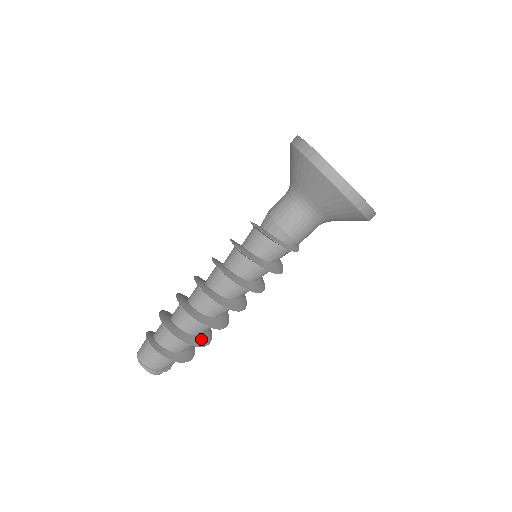
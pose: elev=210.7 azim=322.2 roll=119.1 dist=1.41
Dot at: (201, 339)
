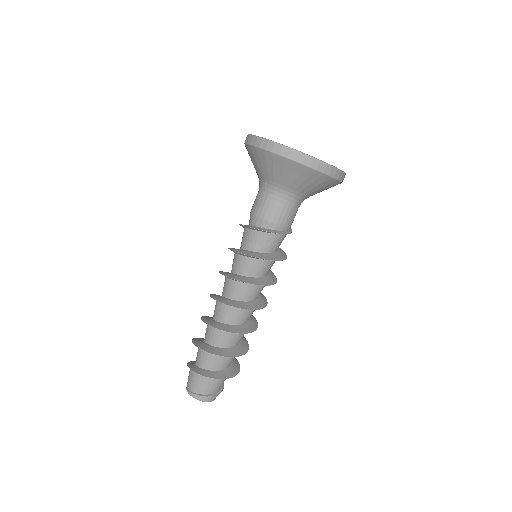
Dot at: (227, 351)
